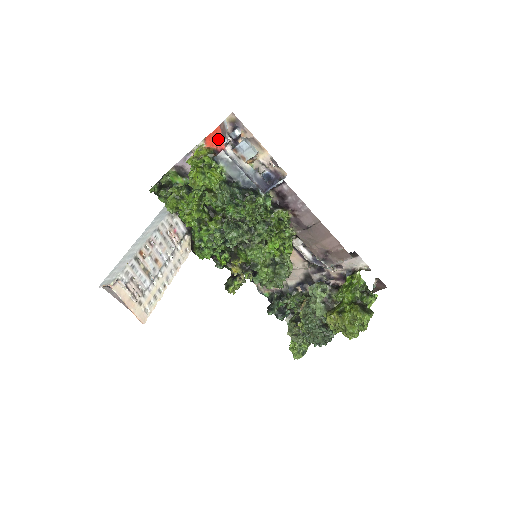
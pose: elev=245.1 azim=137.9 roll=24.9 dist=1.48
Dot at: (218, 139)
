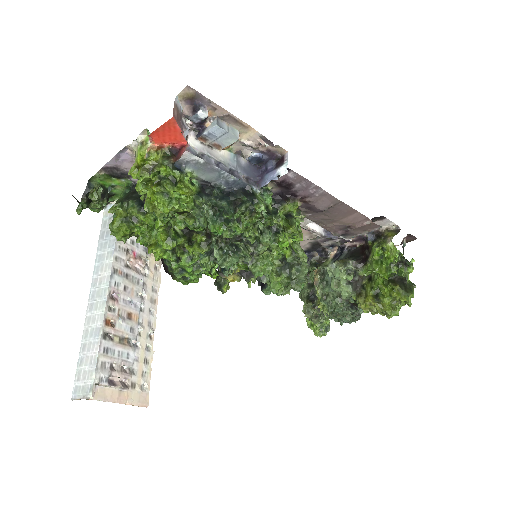
Dot at: (173, 134)
